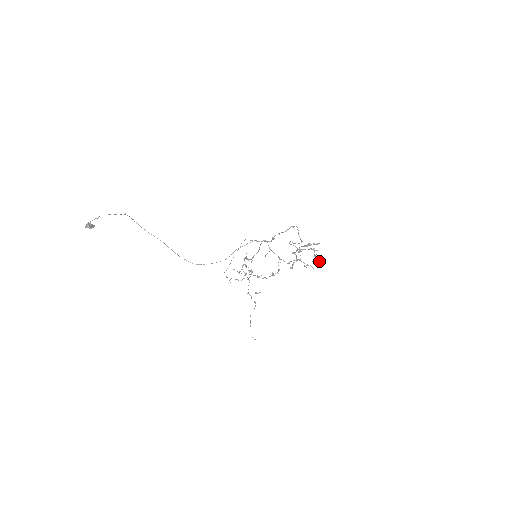
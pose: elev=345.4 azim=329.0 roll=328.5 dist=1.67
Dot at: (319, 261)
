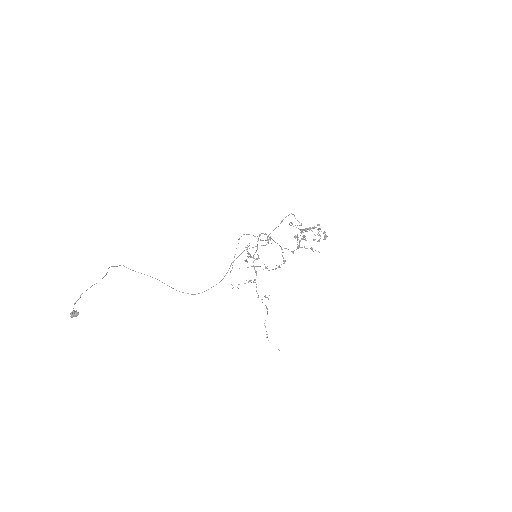
Dot at: (325, 236)
